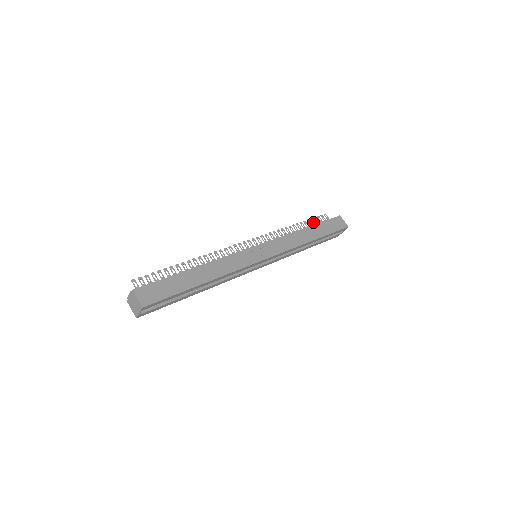
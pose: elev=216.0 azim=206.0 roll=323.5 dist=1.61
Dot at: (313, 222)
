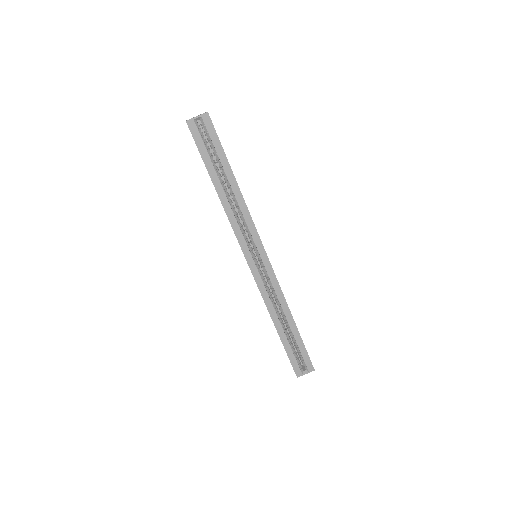
Dot at: occluded
